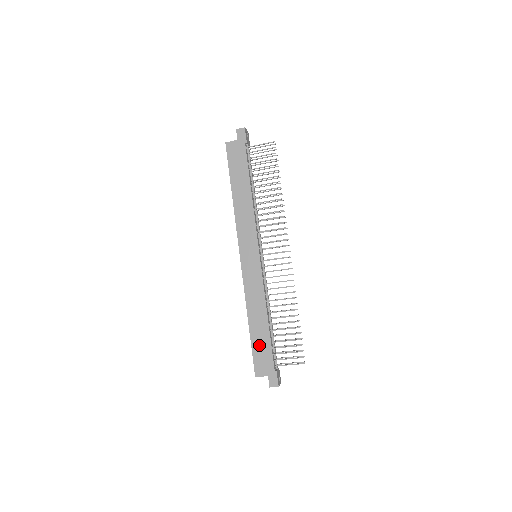
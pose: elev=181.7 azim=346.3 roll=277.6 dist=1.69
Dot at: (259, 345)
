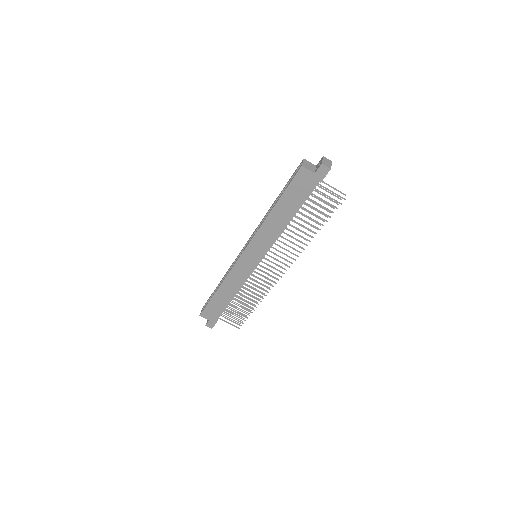
Dot at: (215, 305)
